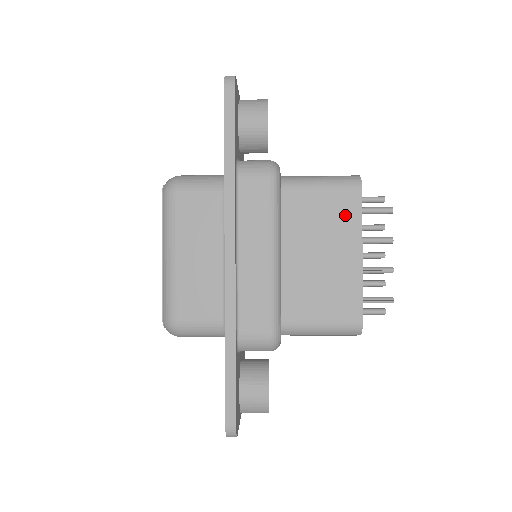
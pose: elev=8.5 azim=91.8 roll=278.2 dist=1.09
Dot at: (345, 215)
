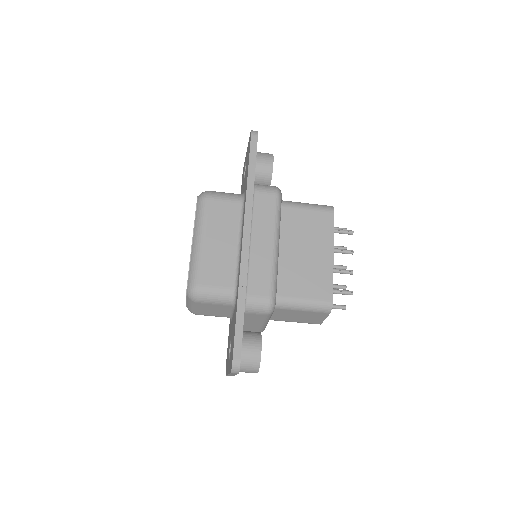
Dot at: (323, 228)
